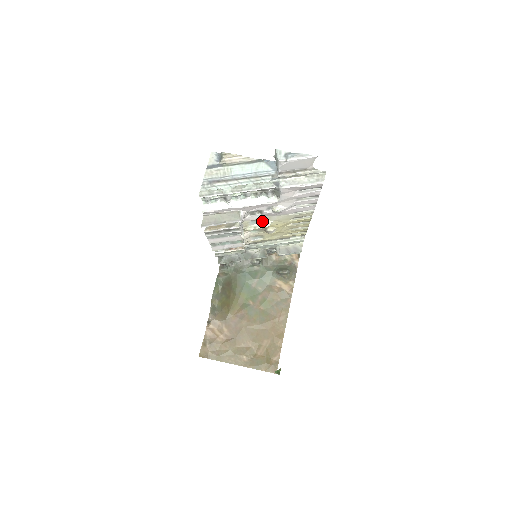
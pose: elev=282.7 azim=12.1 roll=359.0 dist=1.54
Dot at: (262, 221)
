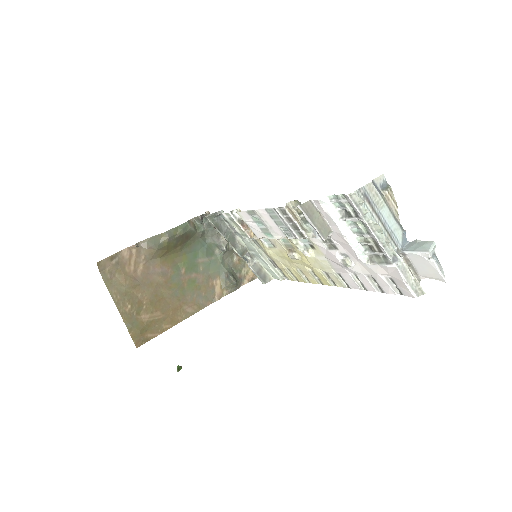
Dot at: (310, 248)
